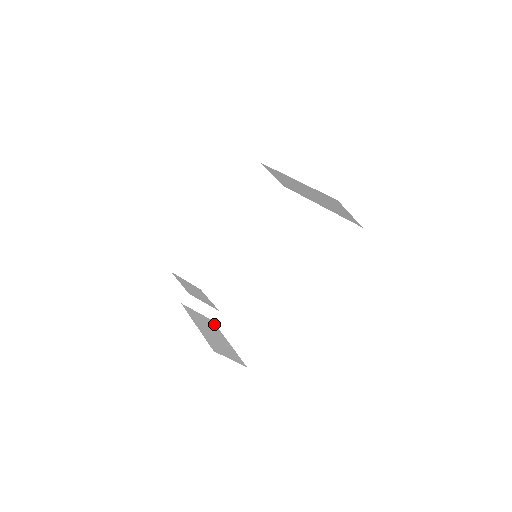
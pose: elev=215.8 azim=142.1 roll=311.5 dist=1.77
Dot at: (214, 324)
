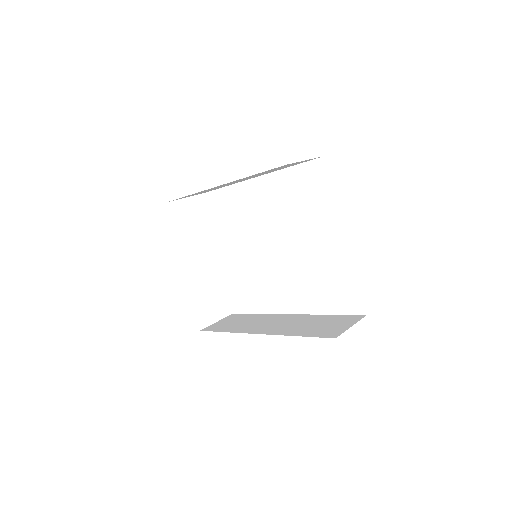
Dot at: (212, 251)
